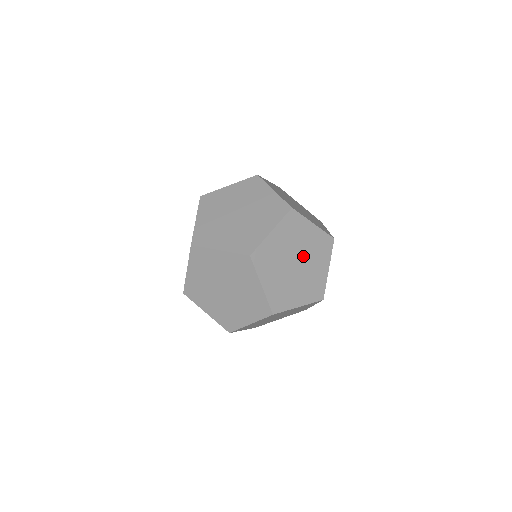
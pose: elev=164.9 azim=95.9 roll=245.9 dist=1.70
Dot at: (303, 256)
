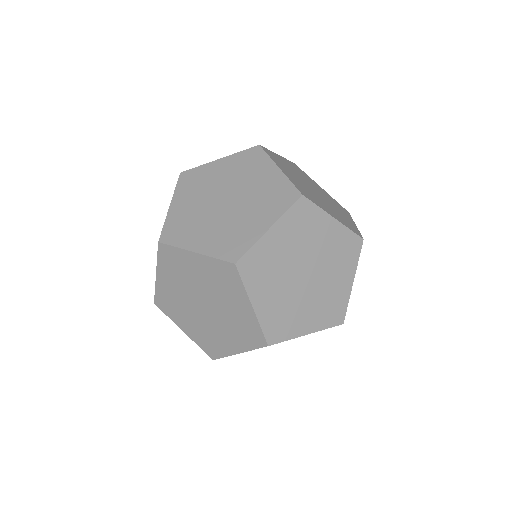
Dot at: (316, 264)
